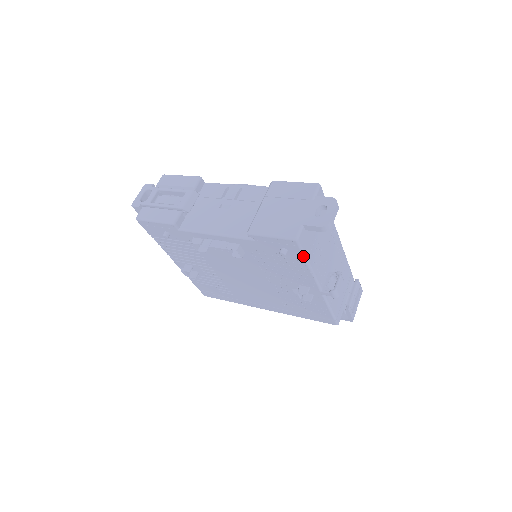
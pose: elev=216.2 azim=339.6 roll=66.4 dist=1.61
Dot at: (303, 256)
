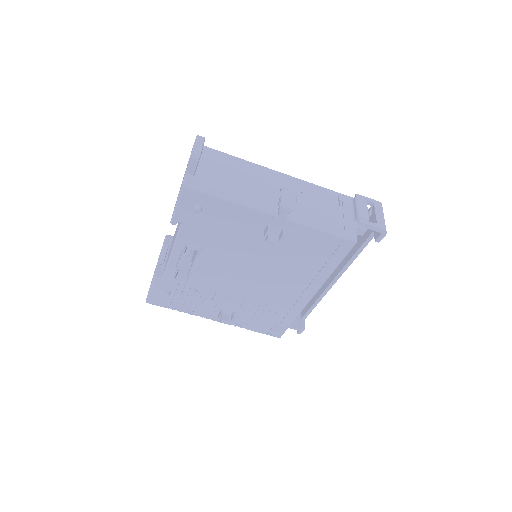
Dot at: (210, 195)
